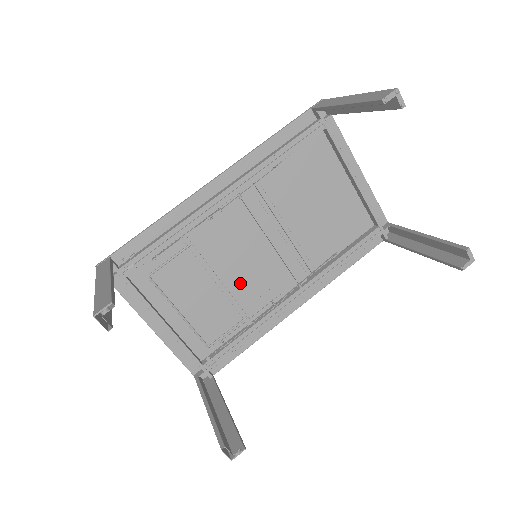
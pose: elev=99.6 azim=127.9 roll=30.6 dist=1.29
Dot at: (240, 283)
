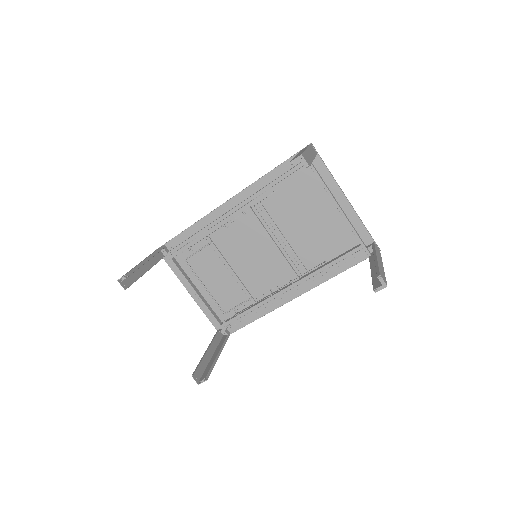
Dot at: (248, 273)
